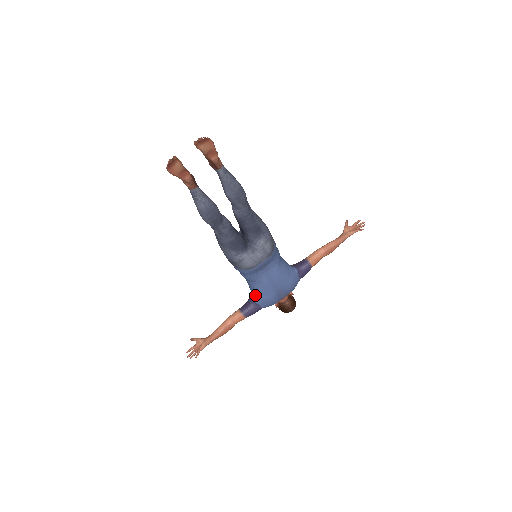
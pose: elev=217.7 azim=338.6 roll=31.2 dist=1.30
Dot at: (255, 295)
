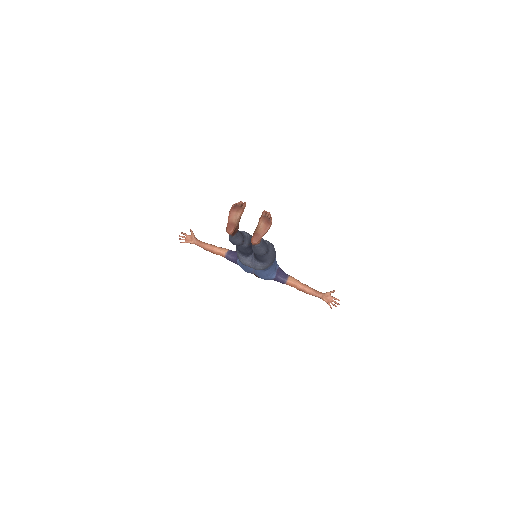
Dot at: occluded
